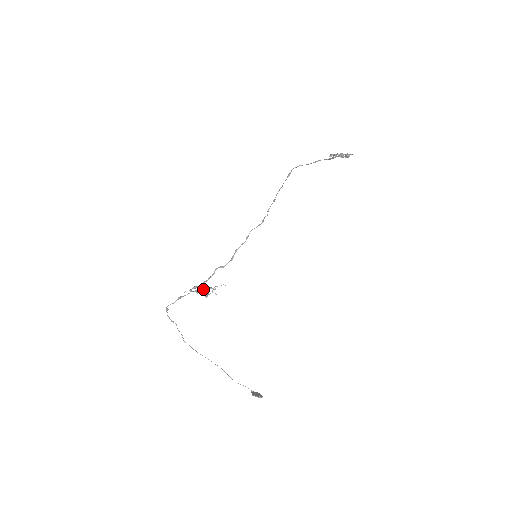
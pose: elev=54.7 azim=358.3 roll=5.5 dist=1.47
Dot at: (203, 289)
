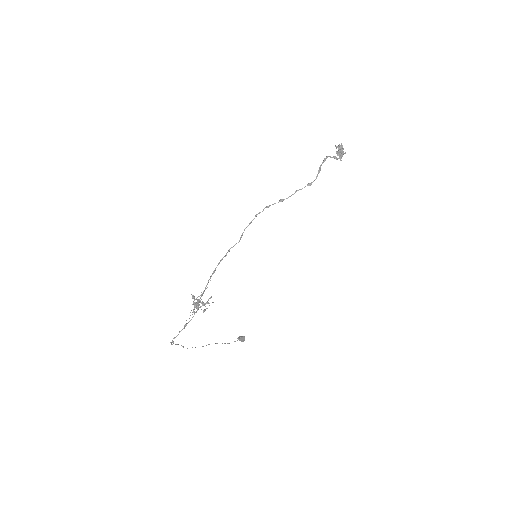
Dot at: (195, 299)
